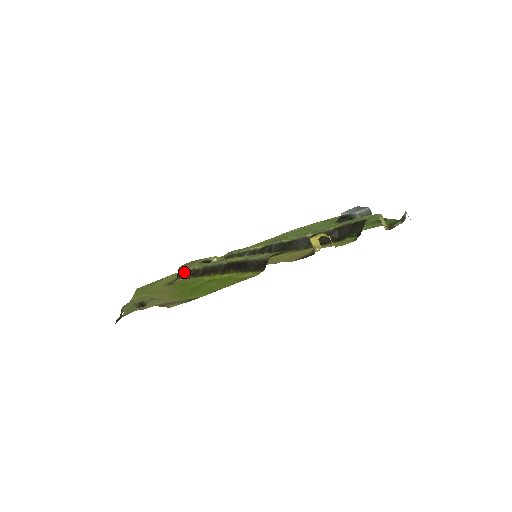
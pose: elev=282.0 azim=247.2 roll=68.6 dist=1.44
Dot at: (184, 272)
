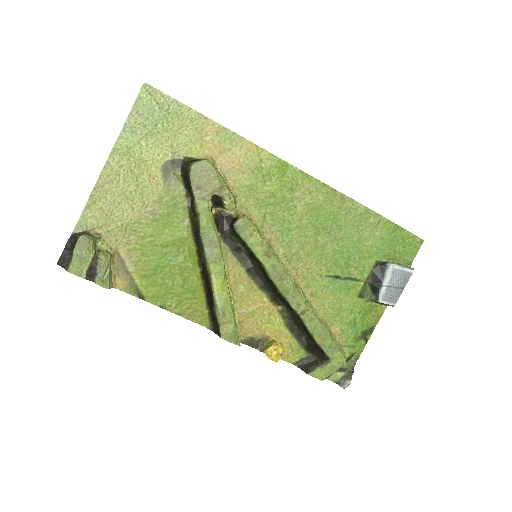
Dot at: (188, 185)
